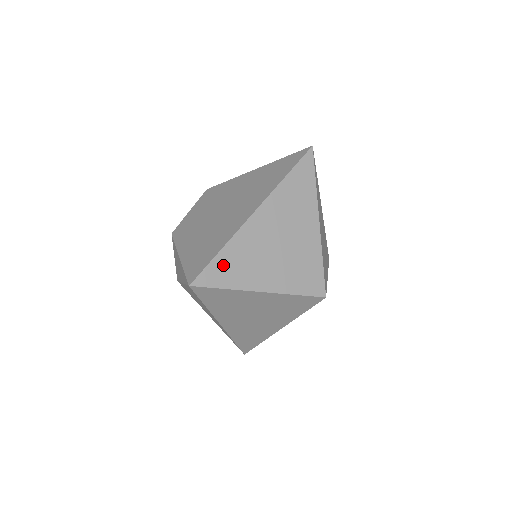
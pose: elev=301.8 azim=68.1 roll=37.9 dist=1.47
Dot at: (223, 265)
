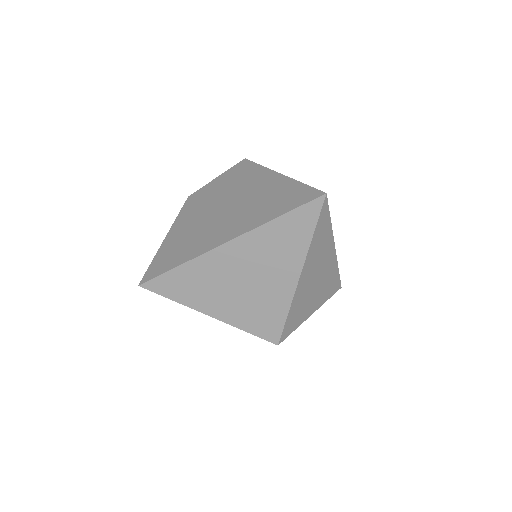
Dot at: (176, 280)
